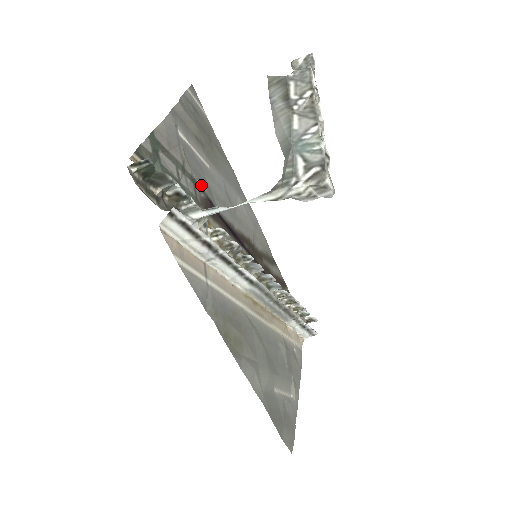
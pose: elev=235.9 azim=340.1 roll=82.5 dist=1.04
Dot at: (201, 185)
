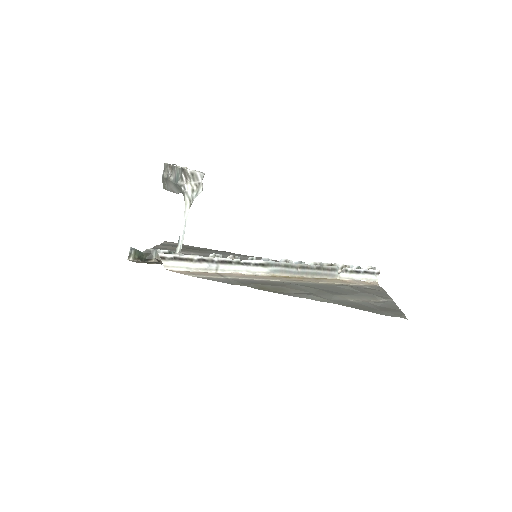
Dot at: occluded
